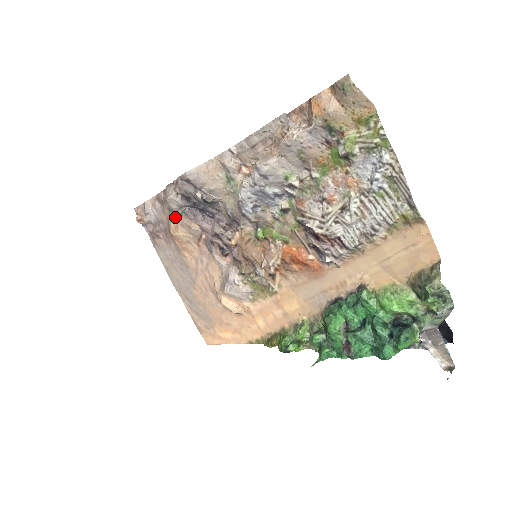
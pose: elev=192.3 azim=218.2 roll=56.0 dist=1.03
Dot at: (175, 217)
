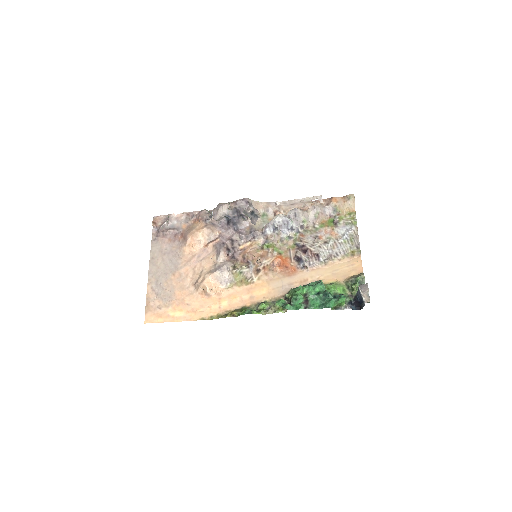
Dot at: (203, 224)
